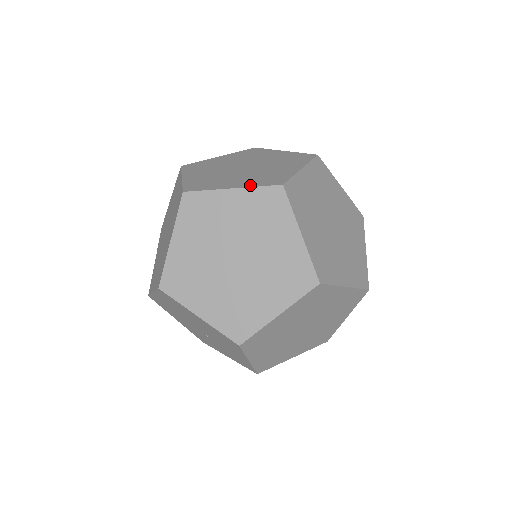
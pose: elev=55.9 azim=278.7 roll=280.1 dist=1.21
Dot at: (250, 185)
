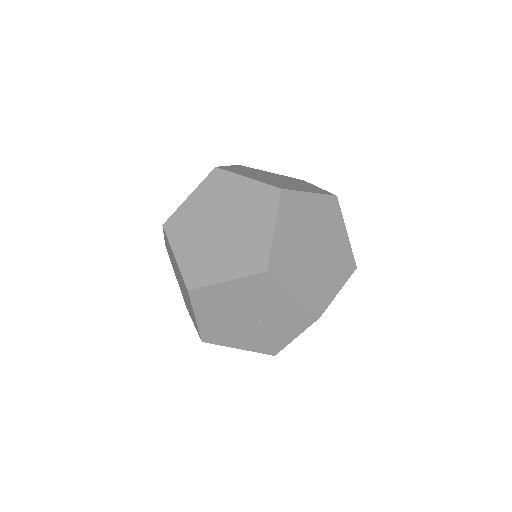
Dot at: (198, 186)
